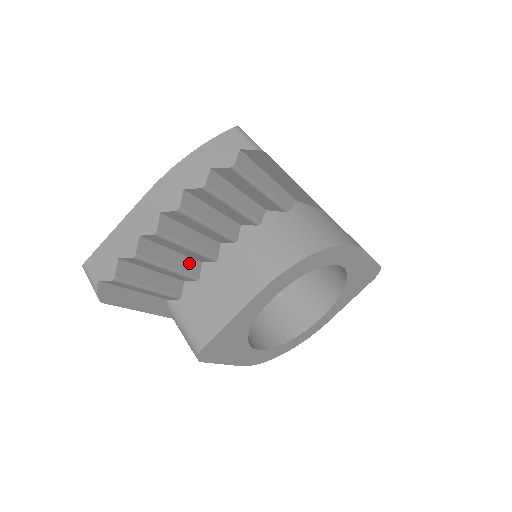
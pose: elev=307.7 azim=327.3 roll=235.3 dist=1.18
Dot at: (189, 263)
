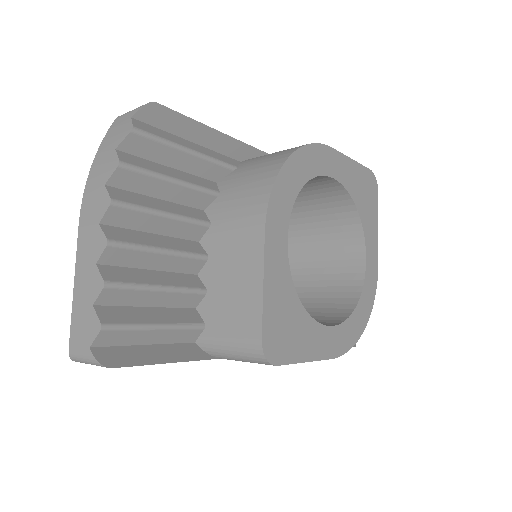
Dot at: (181, 278)
